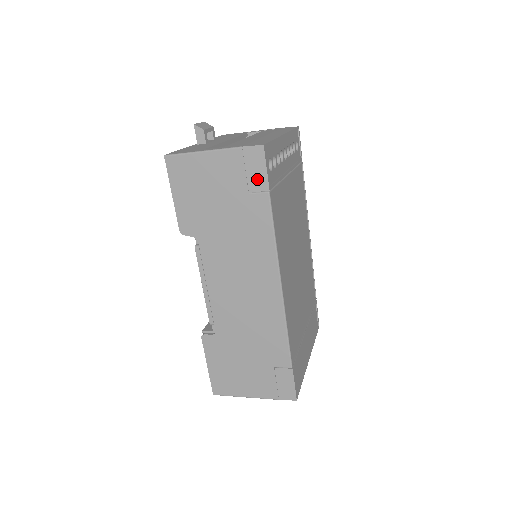
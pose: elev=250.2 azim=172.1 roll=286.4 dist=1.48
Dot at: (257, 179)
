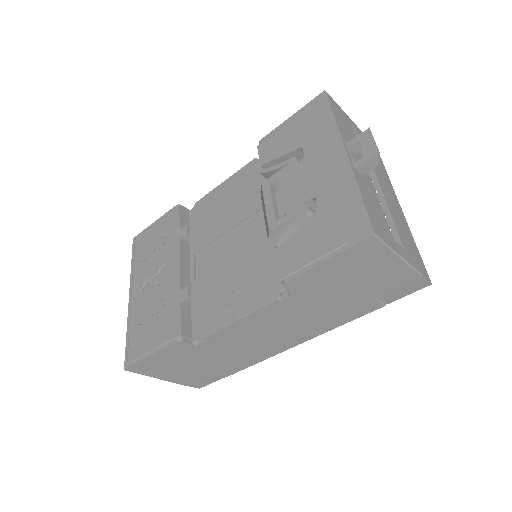
Dot at: (394, 295)
